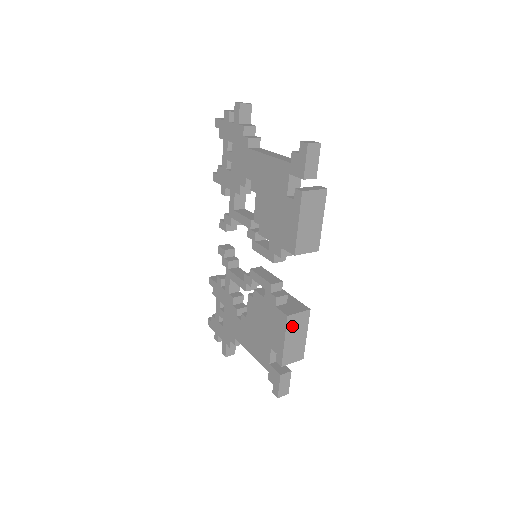
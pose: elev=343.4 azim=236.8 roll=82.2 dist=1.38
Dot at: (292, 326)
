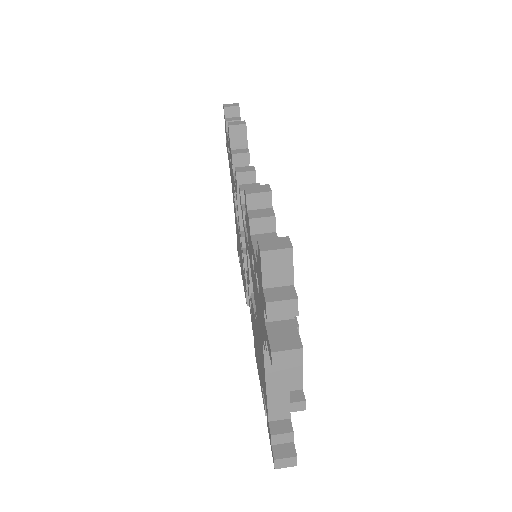
Dot at: occluded
